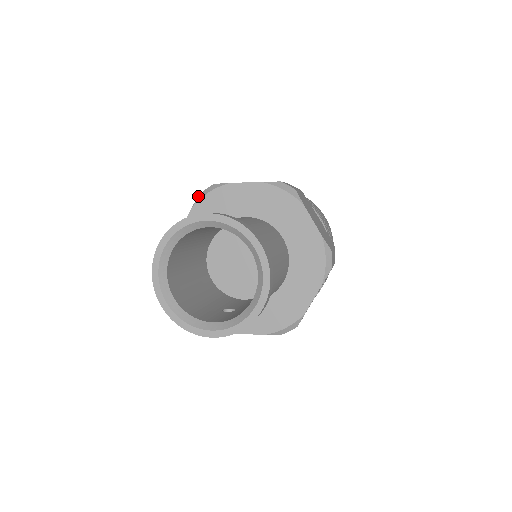
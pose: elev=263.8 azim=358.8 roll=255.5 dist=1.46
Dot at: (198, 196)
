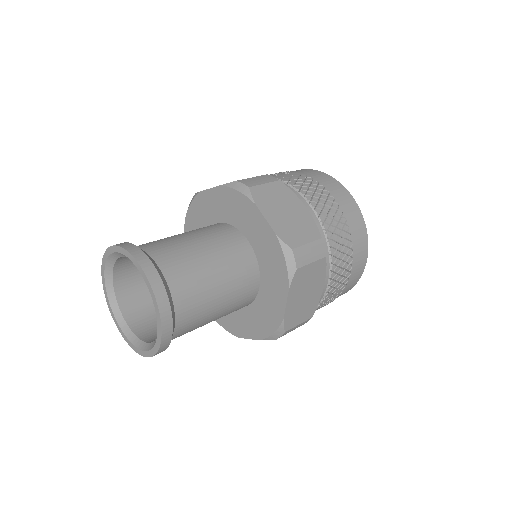
Dot at: occluded
